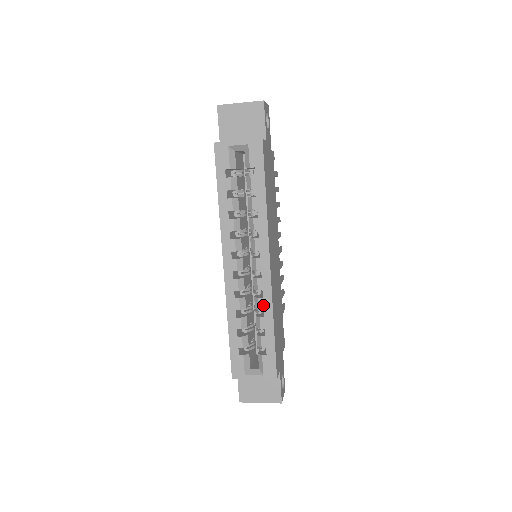
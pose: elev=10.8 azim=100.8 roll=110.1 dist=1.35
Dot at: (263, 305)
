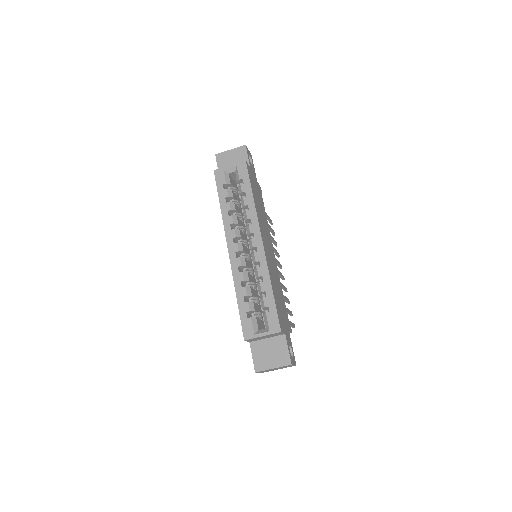
Dot at: (261, 272)
